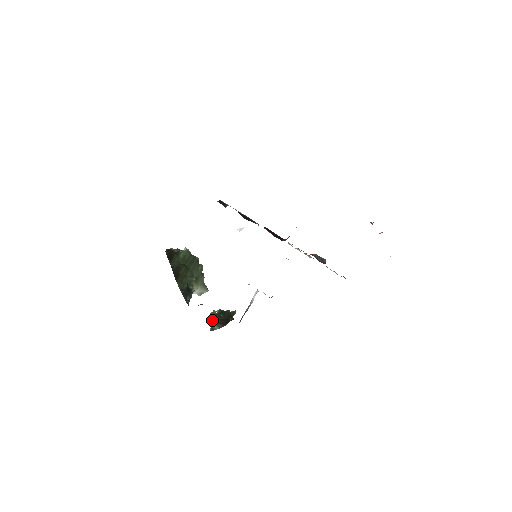
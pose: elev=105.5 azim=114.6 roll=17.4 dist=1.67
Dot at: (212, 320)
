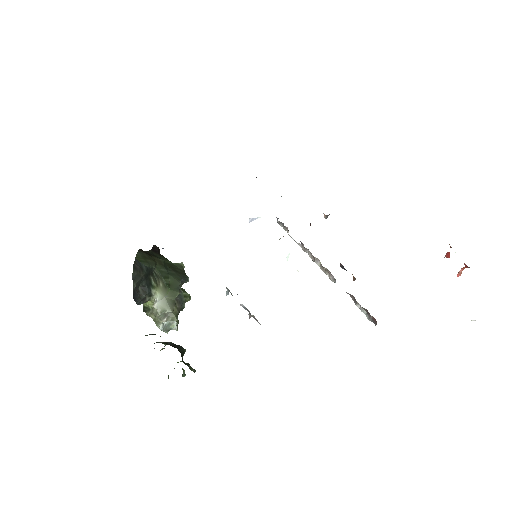
Dot at: occluded
